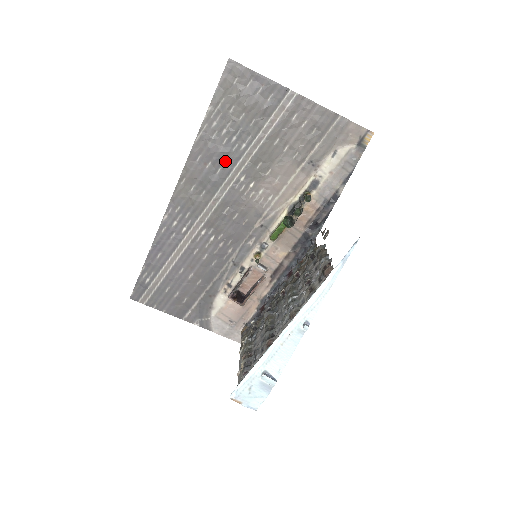
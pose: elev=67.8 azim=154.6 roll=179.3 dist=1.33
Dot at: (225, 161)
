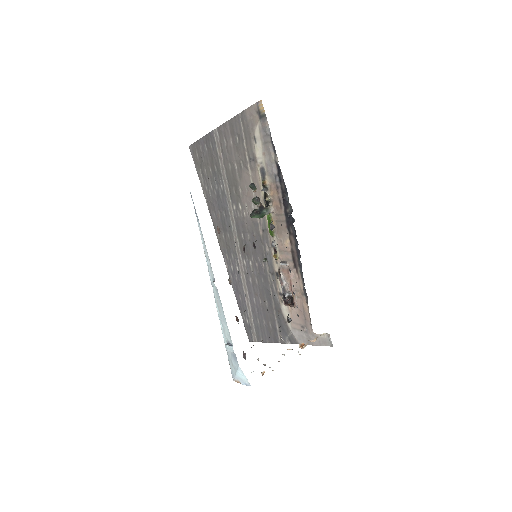
Dot at: (222, 204)
